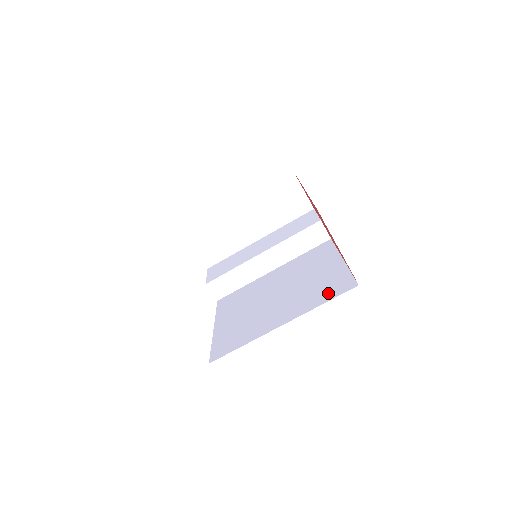
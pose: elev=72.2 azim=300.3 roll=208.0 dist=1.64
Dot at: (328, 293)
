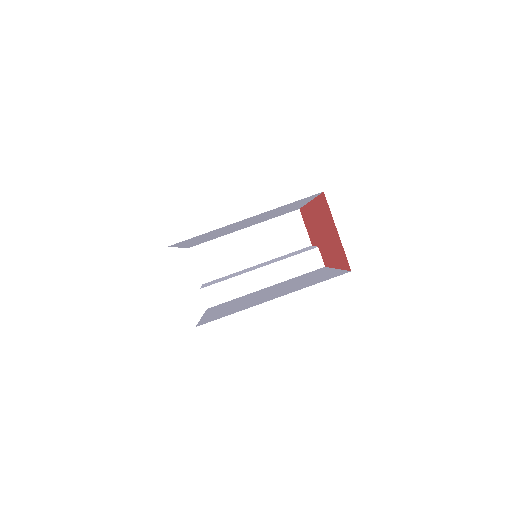
Dot at: (321, 280)
